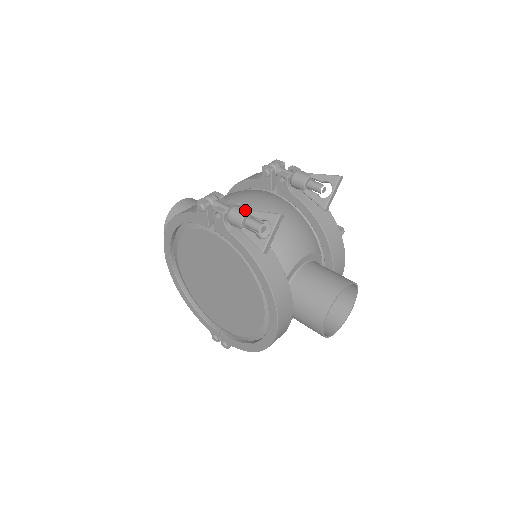
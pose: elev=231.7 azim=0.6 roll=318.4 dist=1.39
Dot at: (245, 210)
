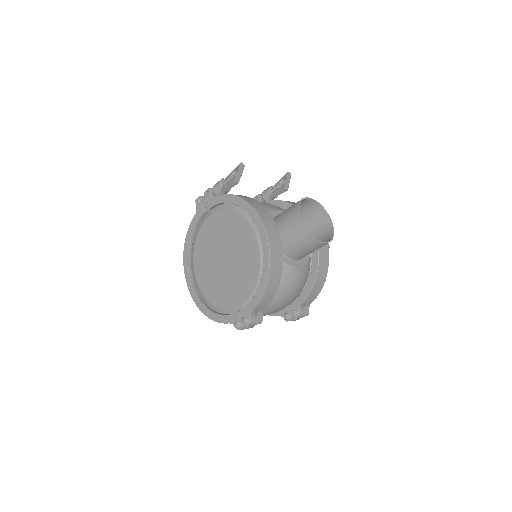
Dot at: occluded
